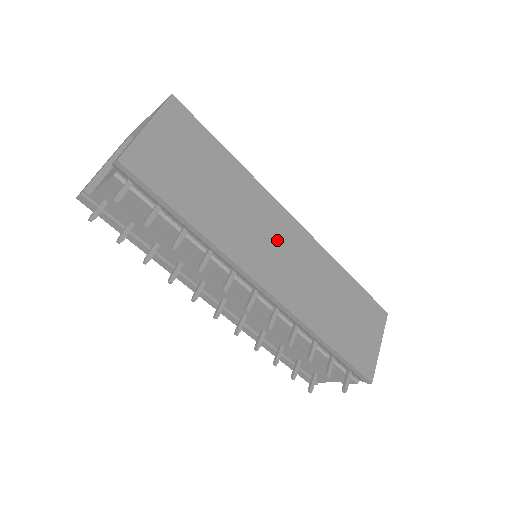
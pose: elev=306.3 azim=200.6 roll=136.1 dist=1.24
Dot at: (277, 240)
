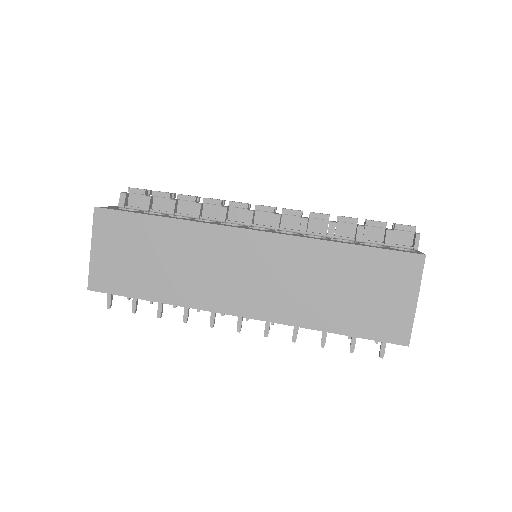
Dot at: (235, 264)
